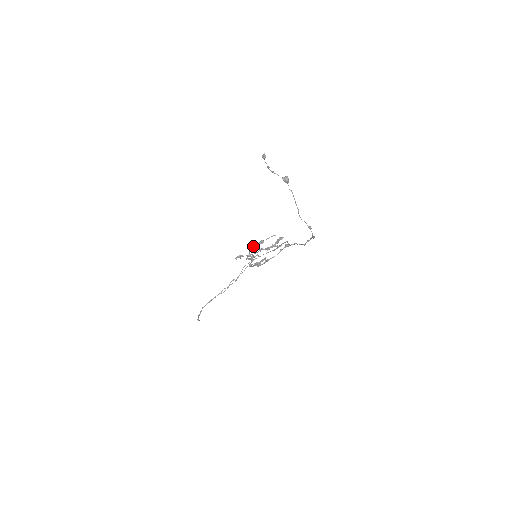
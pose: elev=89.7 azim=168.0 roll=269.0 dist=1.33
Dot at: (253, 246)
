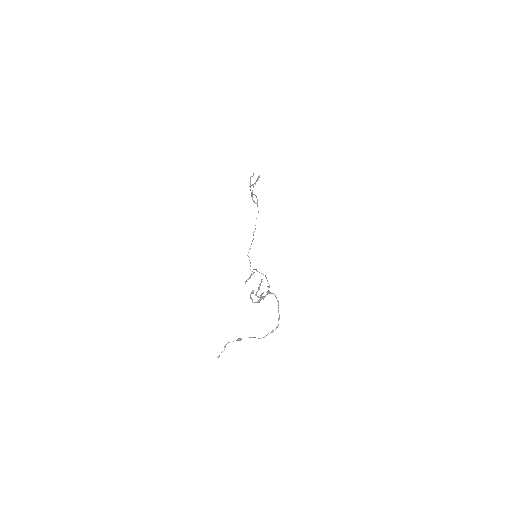
Dot at: (250, 186)
